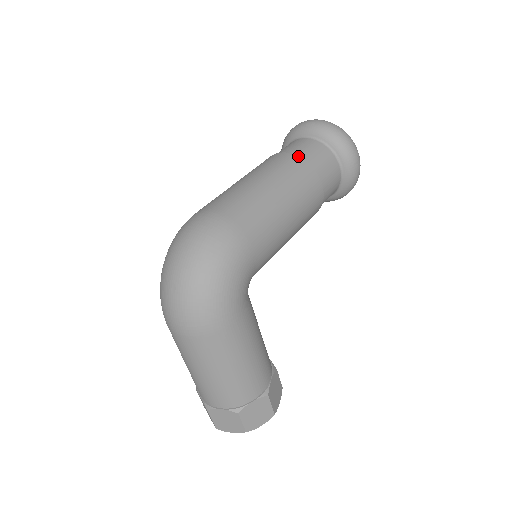
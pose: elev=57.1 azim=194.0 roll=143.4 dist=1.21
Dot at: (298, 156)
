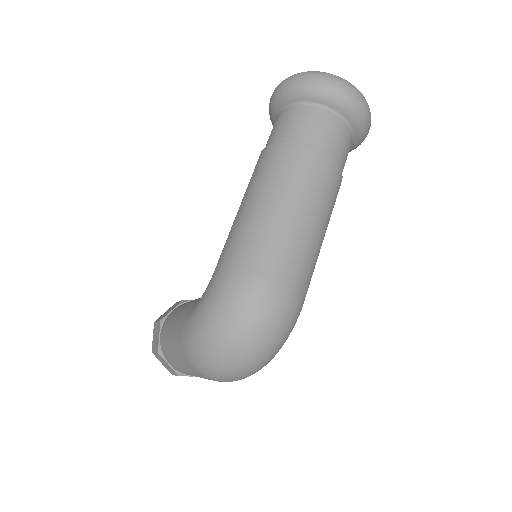
Dot at: (337, 164)
